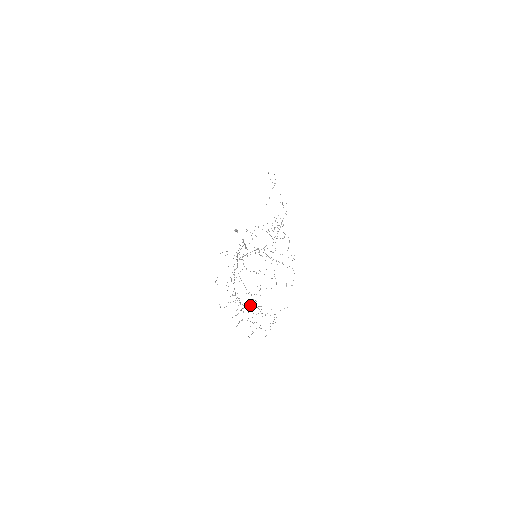
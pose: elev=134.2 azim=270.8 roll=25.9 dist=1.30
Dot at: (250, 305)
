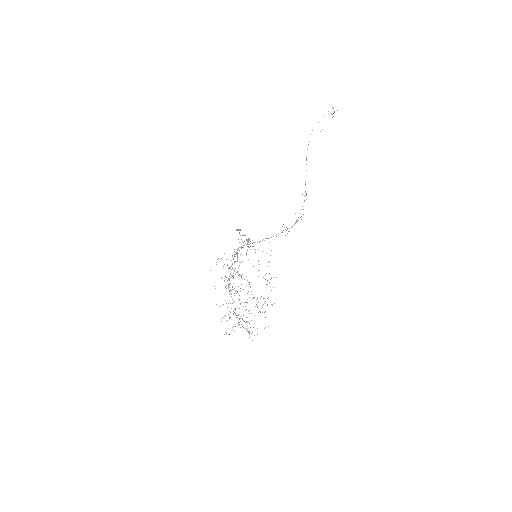
Dot at: occluded
